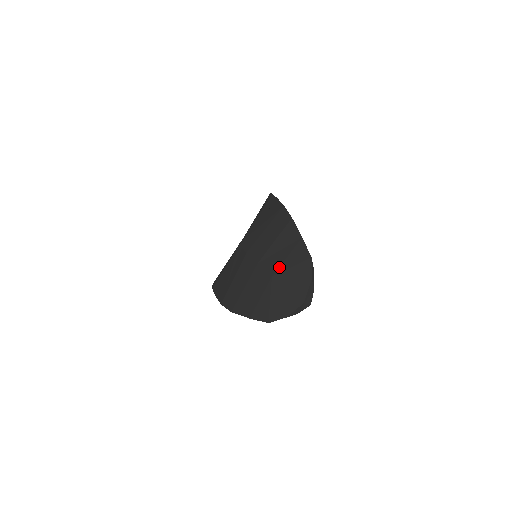
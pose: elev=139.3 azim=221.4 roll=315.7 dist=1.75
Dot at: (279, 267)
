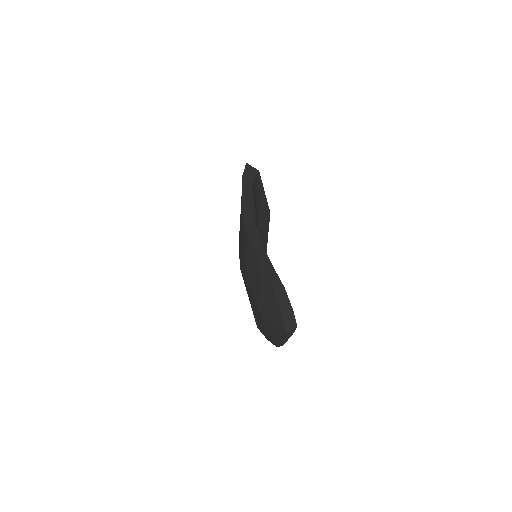
Dot at: (258, 296)
